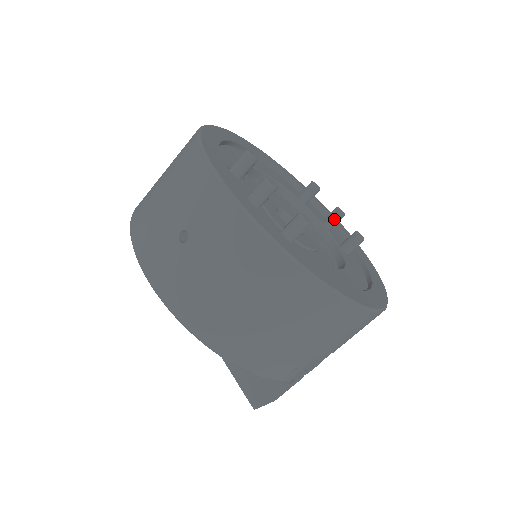
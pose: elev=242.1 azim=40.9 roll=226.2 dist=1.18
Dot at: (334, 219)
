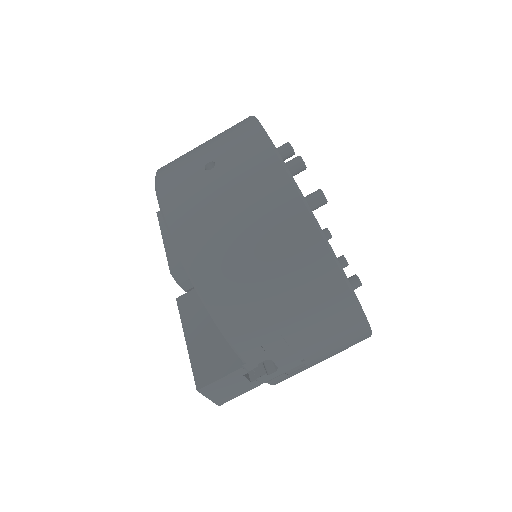
Dot at: occluded
